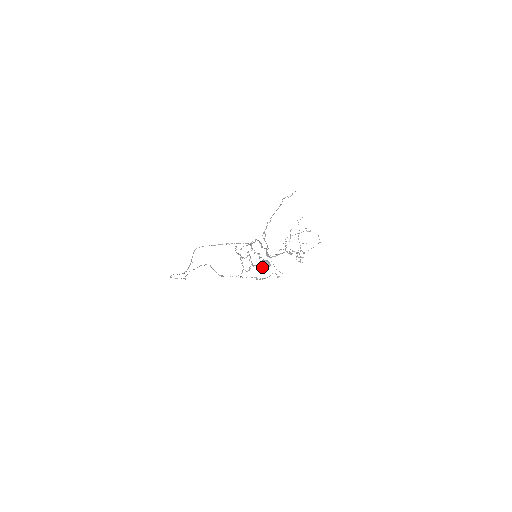
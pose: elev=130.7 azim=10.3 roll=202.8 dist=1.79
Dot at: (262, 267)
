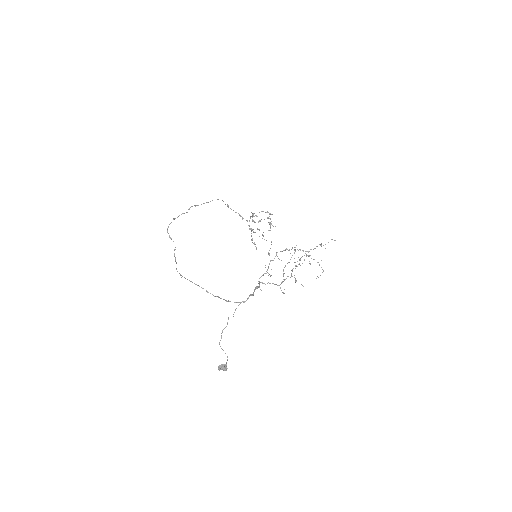
Dot at: (219, 369)
